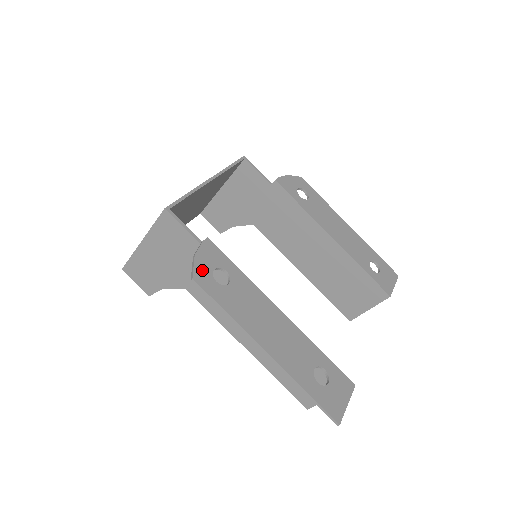
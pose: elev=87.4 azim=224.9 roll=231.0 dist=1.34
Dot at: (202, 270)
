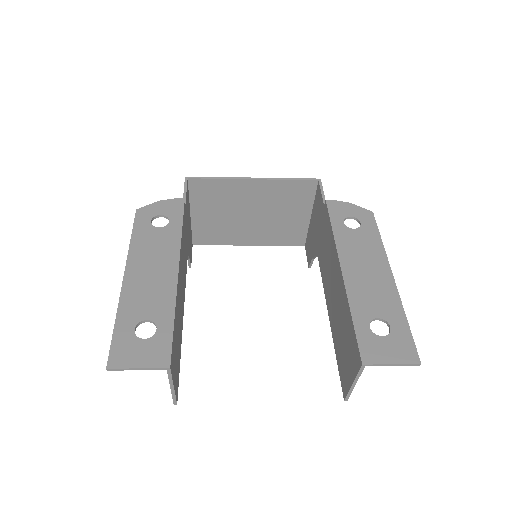
Dot at: (151, 210)
